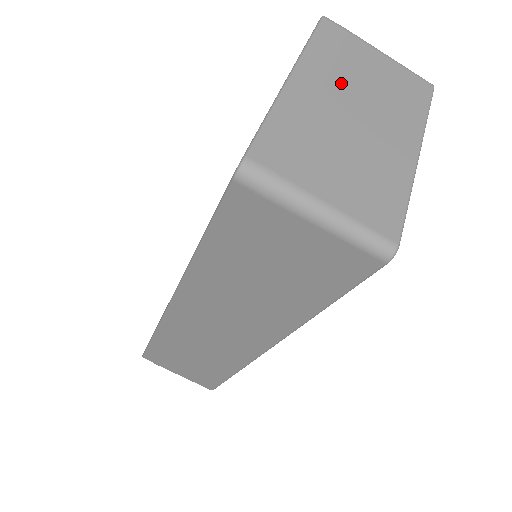
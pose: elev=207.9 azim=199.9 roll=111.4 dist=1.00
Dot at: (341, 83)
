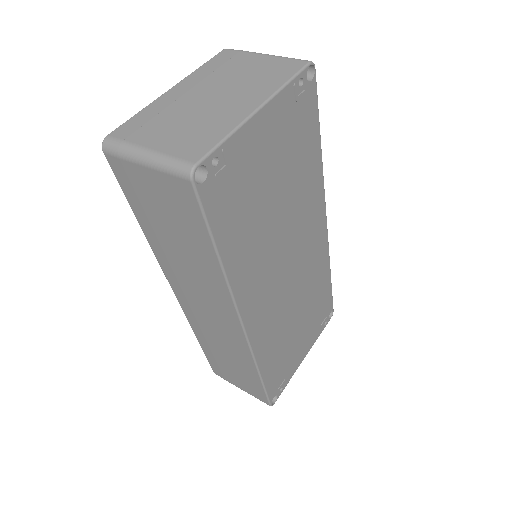
Dot at: (211, 82)
